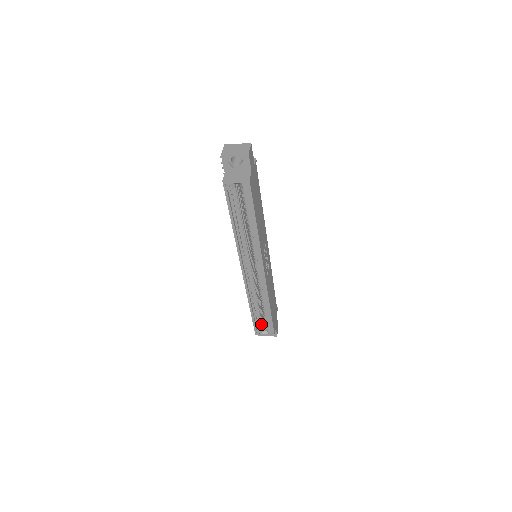
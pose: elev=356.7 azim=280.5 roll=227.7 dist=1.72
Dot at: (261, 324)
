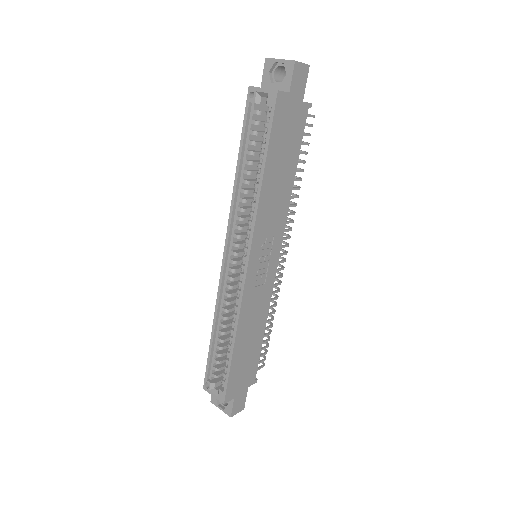
Dot at: (217, 374)
